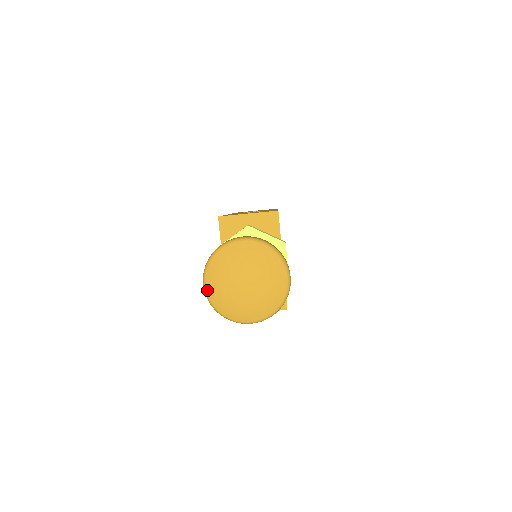
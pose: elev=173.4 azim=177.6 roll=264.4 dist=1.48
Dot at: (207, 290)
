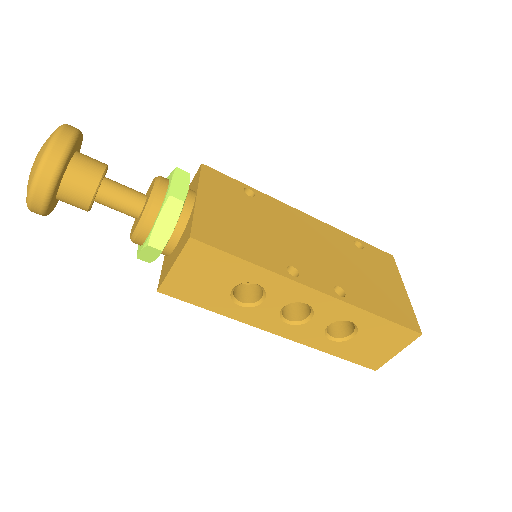
Dot at: occluded
